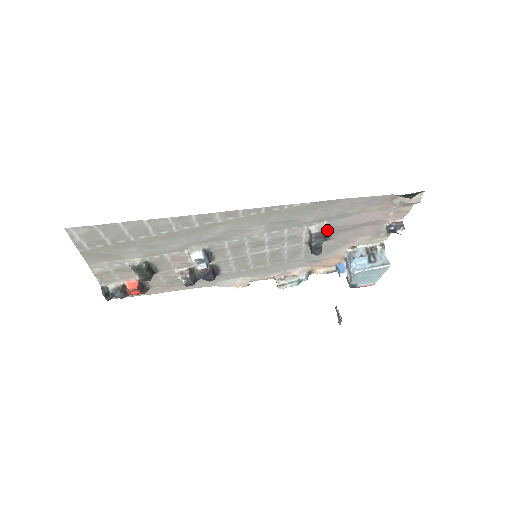
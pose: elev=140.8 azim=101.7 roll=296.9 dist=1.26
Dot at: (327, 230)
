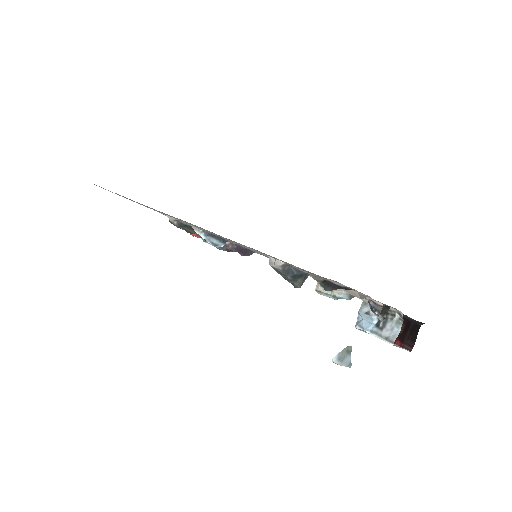
Dot at: occluded
